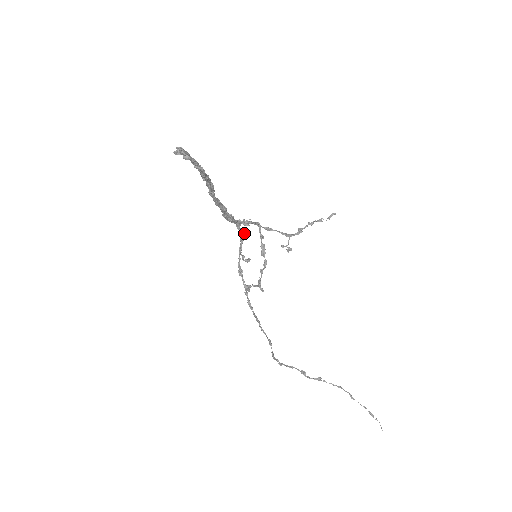
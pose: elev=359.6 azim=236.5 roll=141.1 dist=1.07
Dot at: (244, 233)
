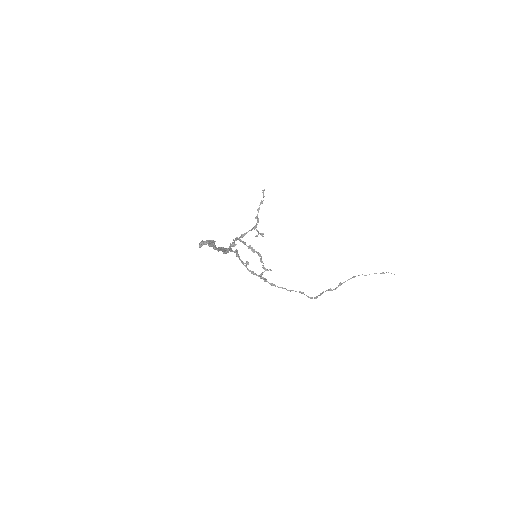
Dot at: (237, 251)
